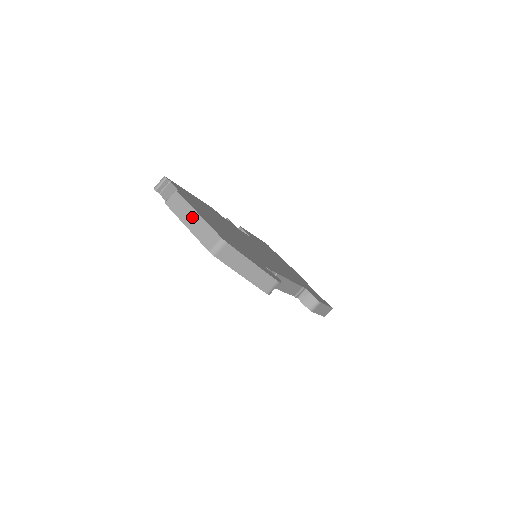
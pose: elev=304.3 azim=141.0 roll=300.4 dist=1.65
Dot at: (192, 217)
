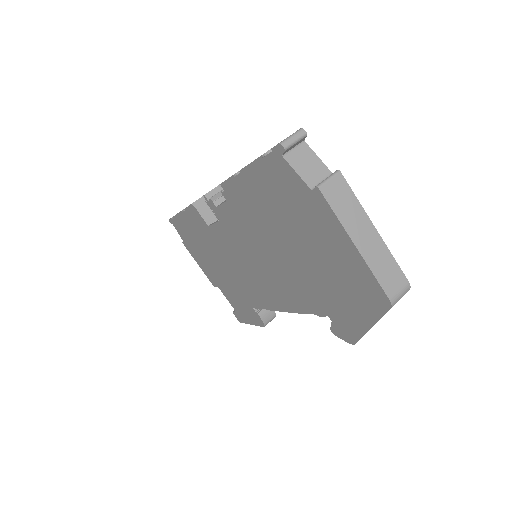
Dot at: (367, 232)
